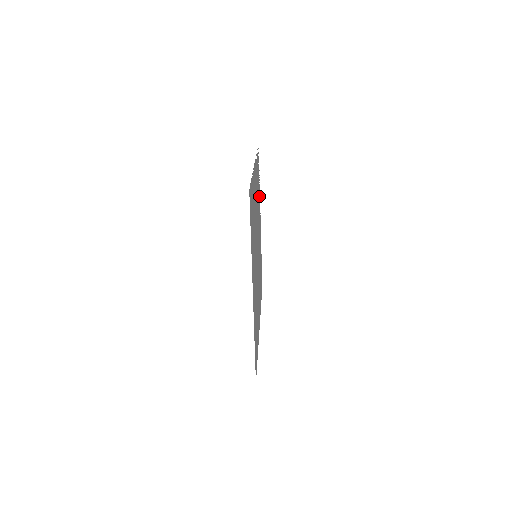
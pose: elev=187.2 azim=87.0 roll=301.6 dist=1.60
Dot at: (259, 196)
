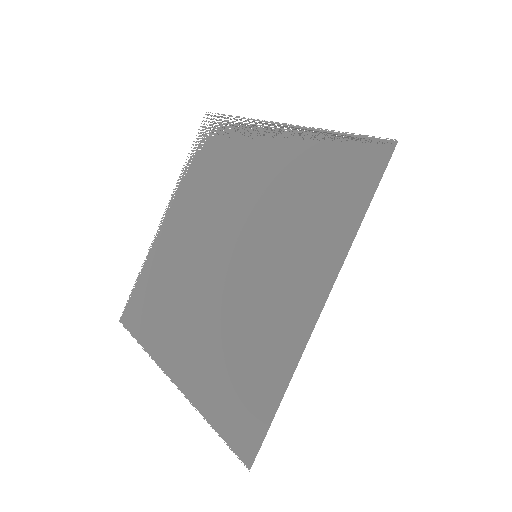
Dot at: (189, 181)
